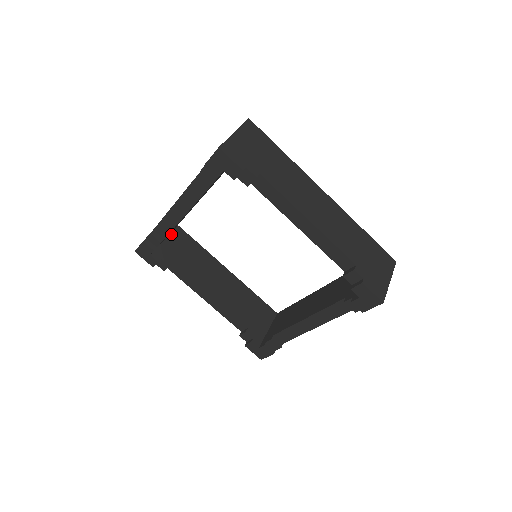
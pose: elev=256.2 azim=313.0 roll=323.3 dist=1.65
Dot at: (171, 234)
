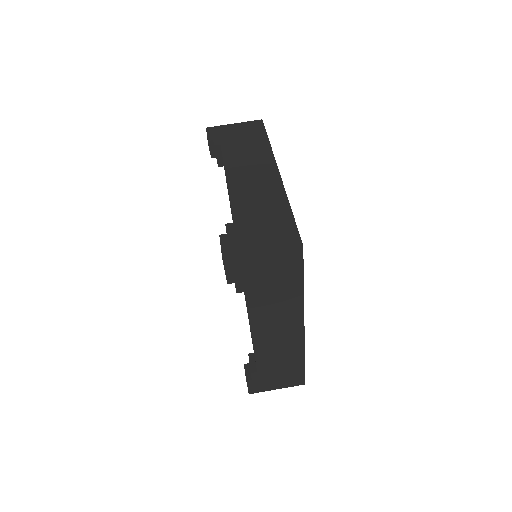
Dot at: occluded
